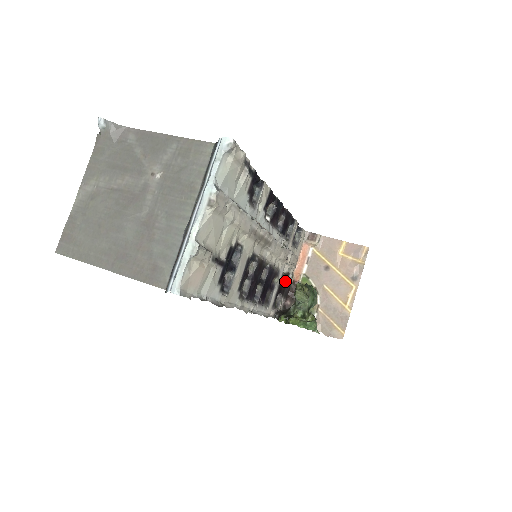
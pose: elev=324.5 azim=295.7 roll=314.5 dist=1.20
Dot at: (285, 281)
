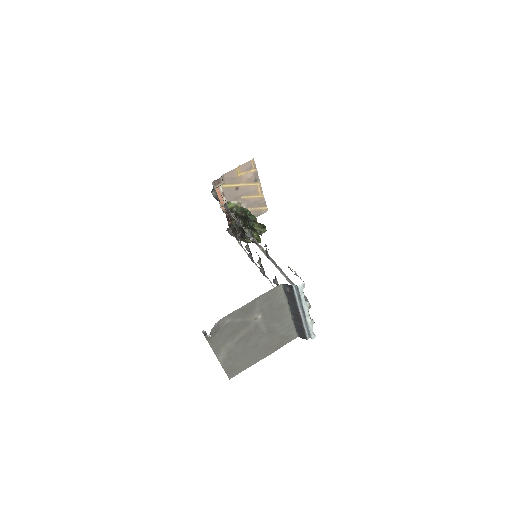
Dot at: occluded
